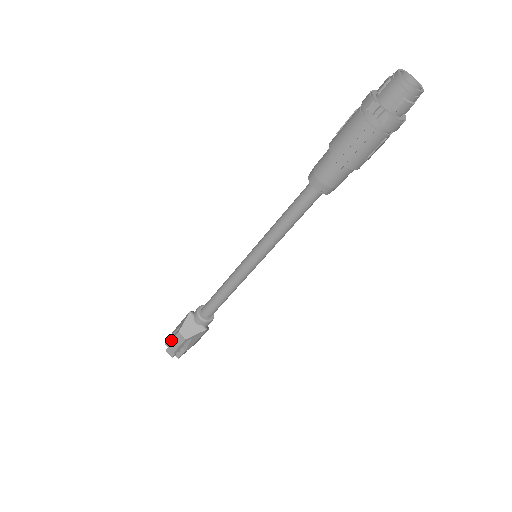
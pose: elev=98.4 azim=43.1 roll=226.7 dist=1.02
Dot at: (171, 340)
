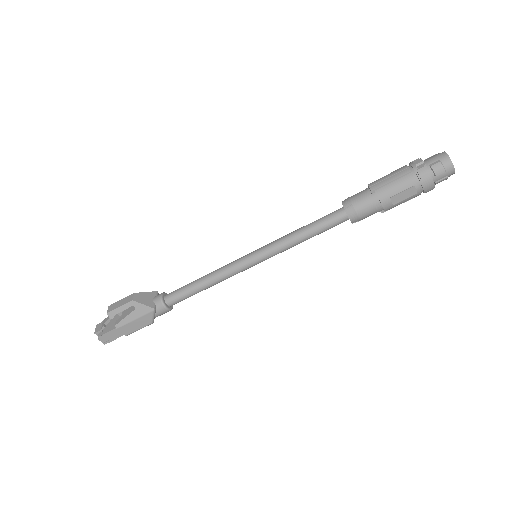
Dot at: (119, 300)
